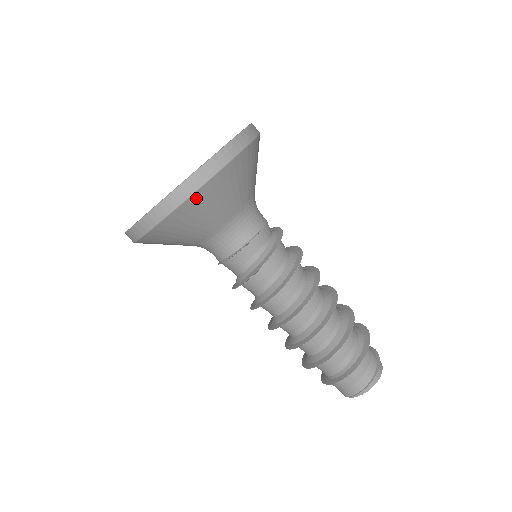
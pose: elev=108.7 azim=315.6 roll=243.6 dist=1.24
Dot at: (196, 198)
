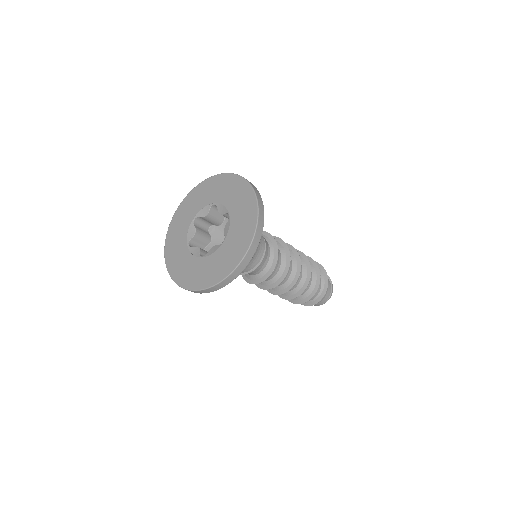
Dot at: (256, 249)
